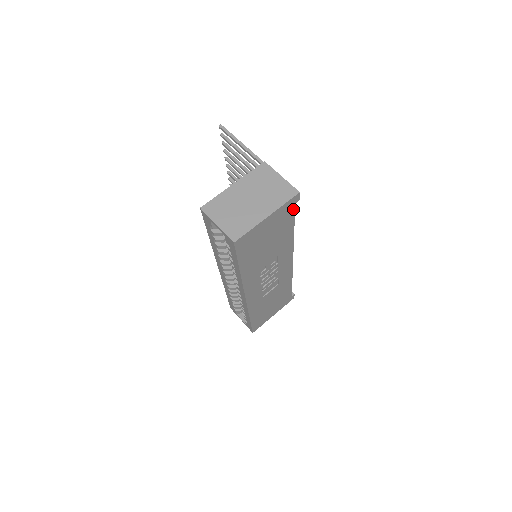
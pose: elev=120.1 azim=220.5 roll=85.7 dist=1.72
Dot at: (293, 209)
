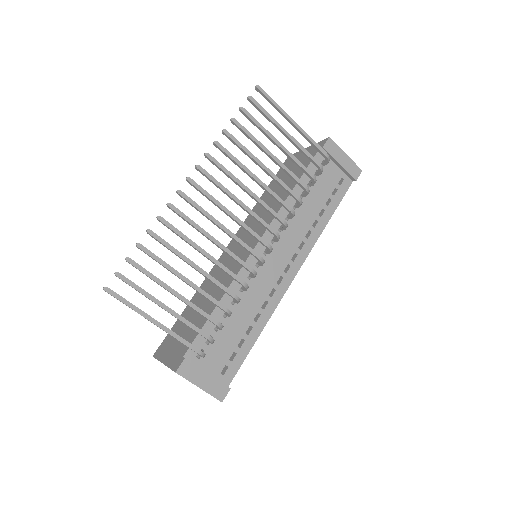
Dot at: (231, 378)
